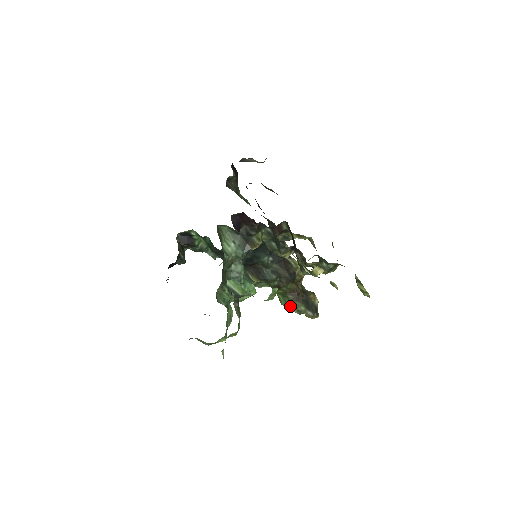
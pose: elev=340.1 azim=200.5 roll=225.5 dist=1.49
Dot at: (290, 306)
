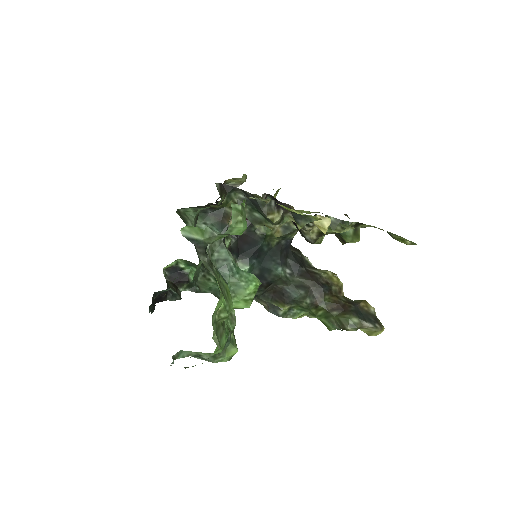
Dot at: (339, 325)
